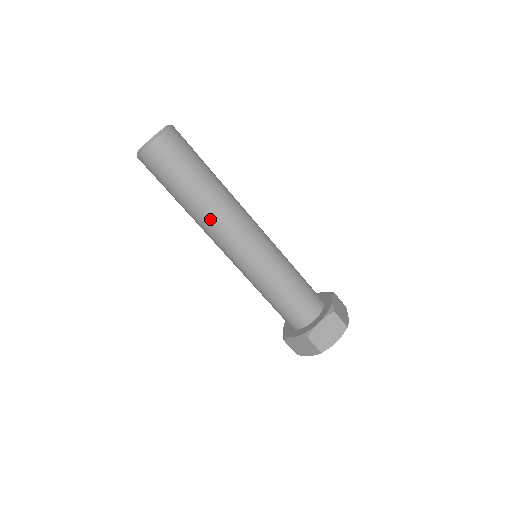
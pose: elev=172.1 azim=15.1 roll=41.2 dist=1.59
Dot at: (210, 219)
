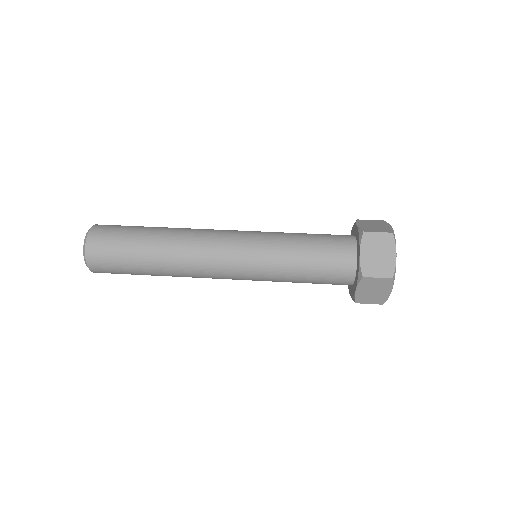
Dot at: occluded
